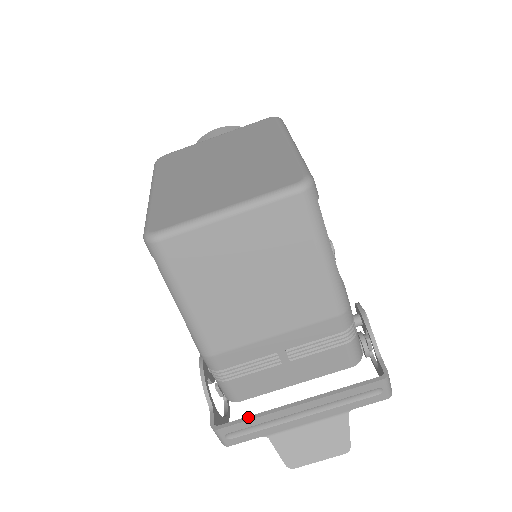
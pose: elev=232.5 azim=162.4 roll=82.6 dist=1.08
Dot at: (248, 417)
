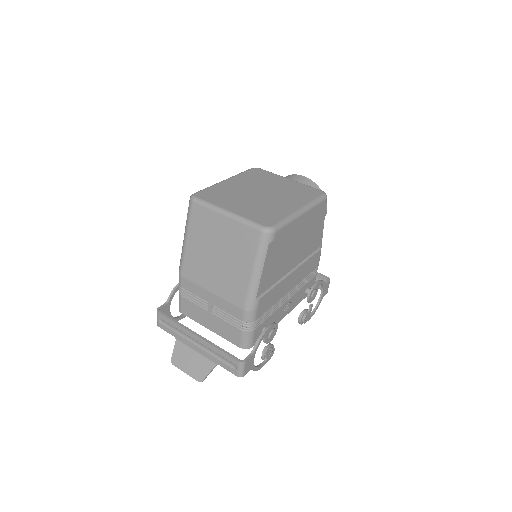
Dot at: (173, 319)
